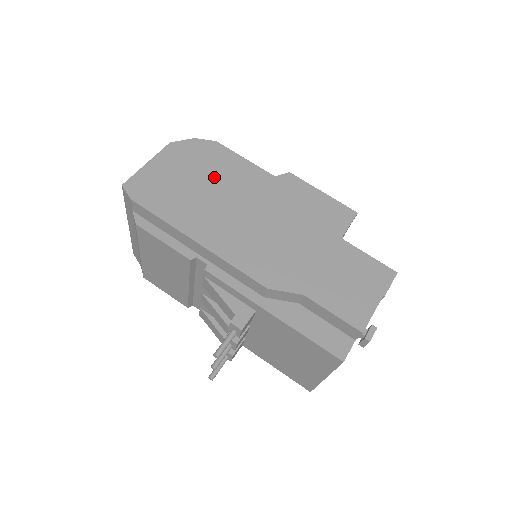
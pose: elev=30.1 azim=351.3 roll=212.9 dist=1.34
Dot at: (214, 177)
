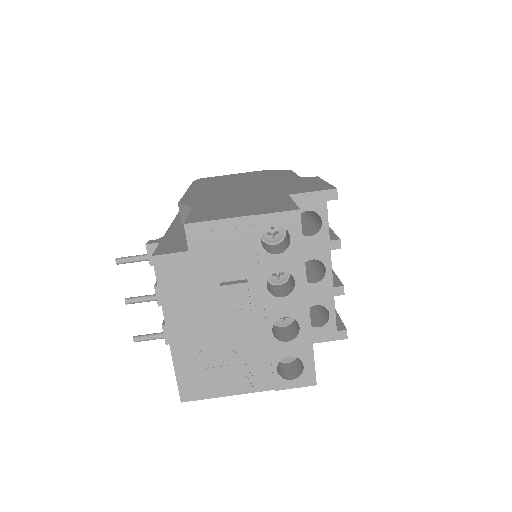
Dot at: (256, 177)
